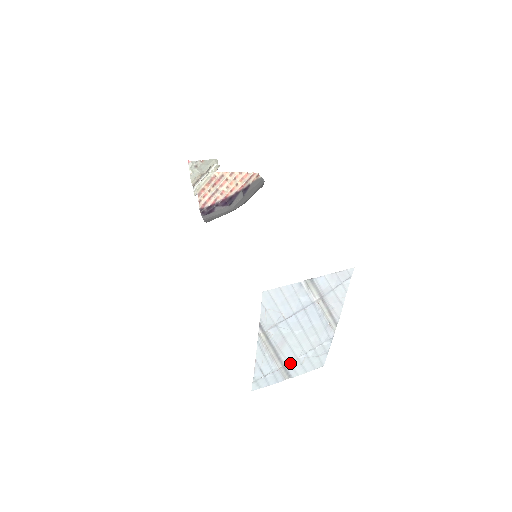
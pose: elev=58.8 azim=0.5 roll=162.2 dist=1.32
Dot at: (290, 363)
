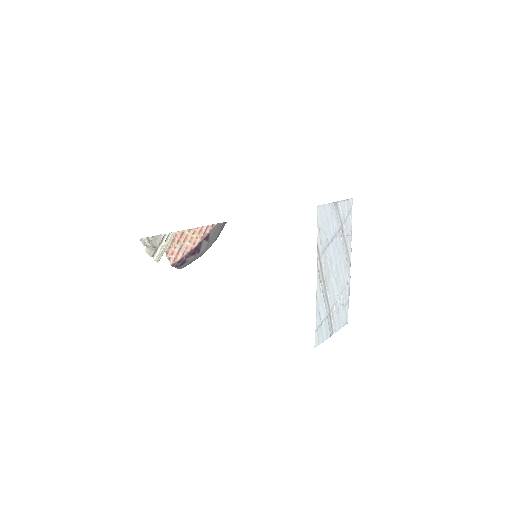
Dot at: (332, 309)
